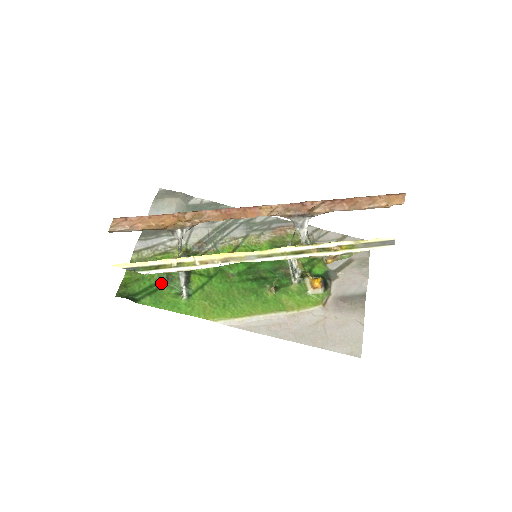
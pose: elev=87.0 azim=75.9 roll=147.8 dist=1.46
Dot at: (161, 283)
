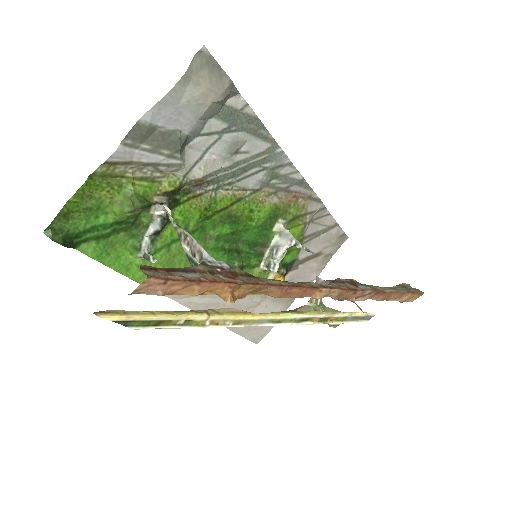
Dot at: (121, 225)
